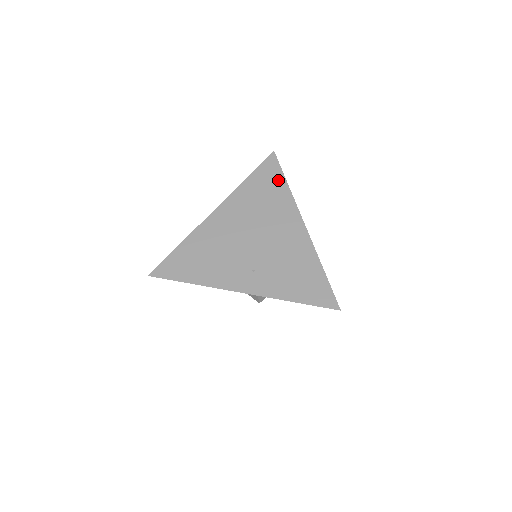
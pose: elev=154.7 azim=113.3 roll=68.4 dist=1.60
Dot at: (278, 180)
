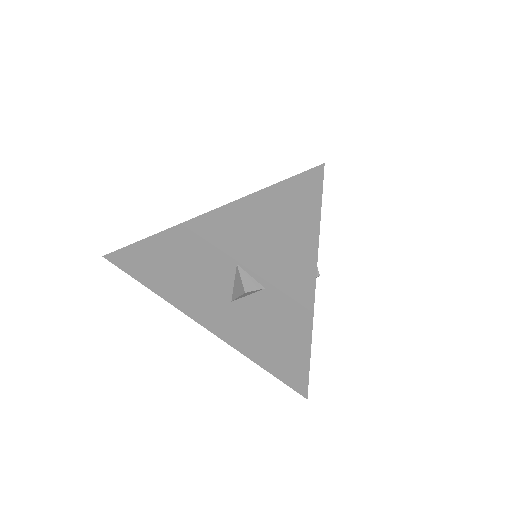
Dot at: occluded
